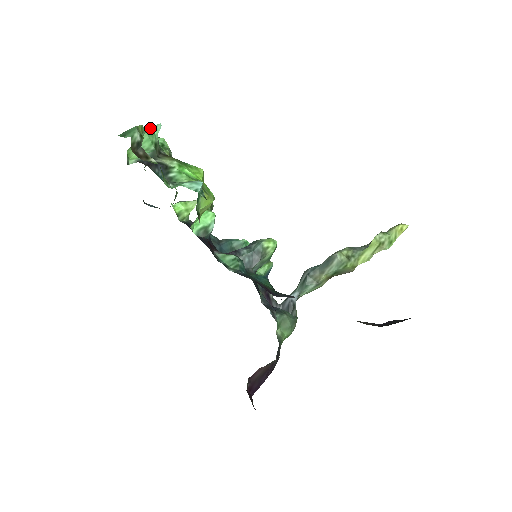
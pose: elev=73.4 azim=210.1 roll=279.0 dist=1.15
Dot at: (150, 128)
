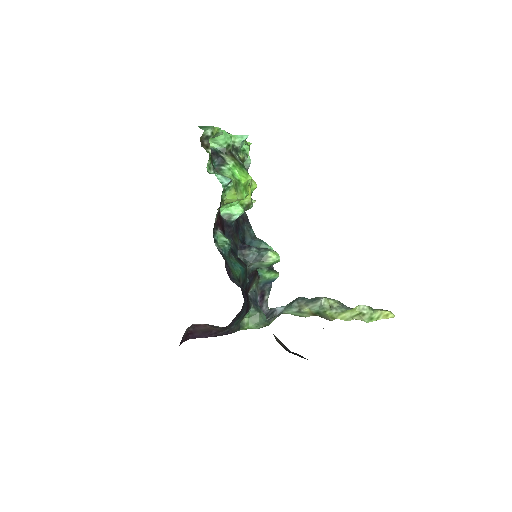
Dot at: (239, 135)
